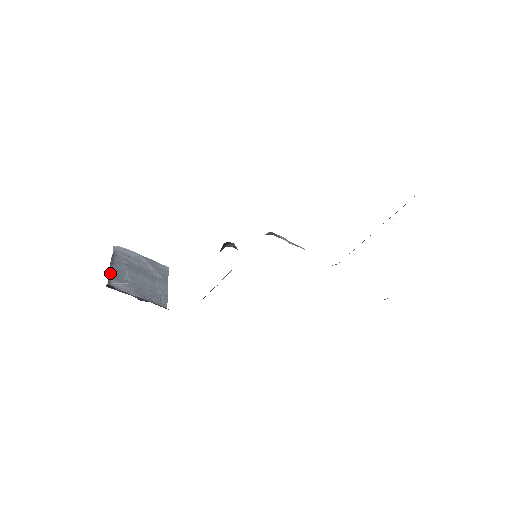
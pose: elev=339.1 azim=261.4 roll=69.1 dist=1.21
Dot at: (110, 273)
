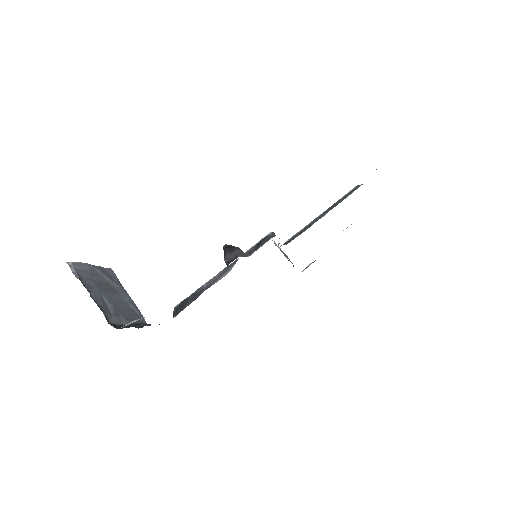
Dot at: (100, 307)
